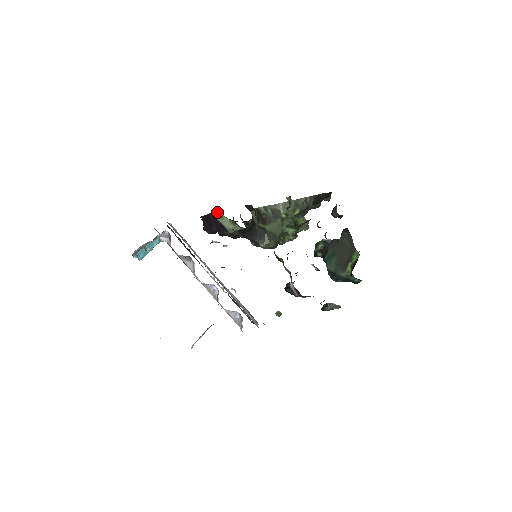
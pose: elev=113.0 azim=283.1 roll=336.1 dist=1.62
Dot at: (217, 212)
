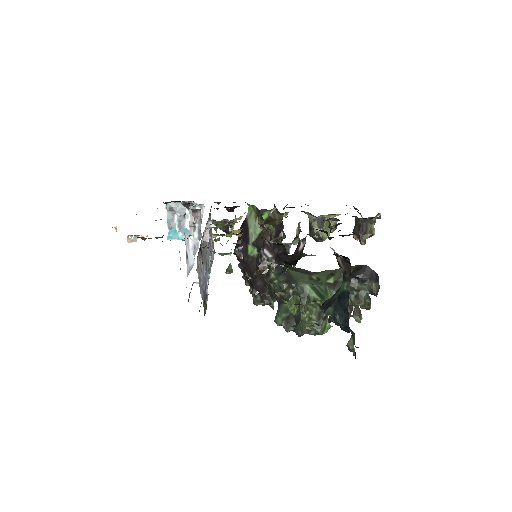
Dot at: (250, 207)
